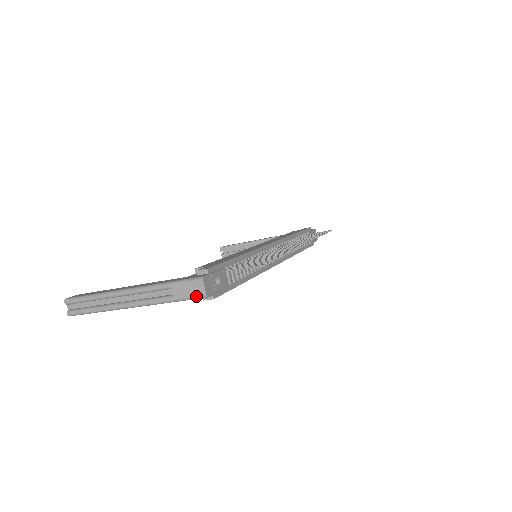
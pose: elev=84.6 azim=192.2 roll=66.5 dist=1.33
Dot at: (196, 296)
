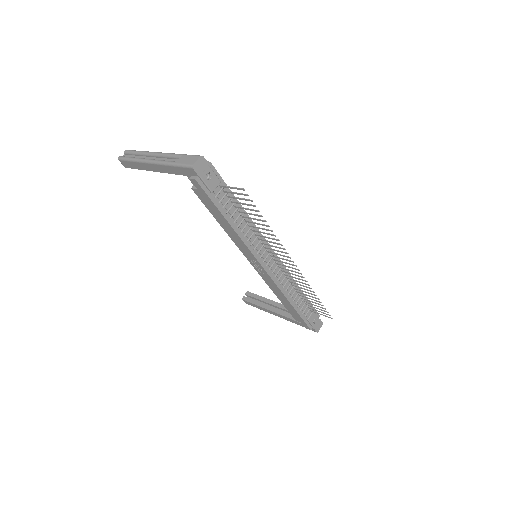
Dot at: (188, 164)
